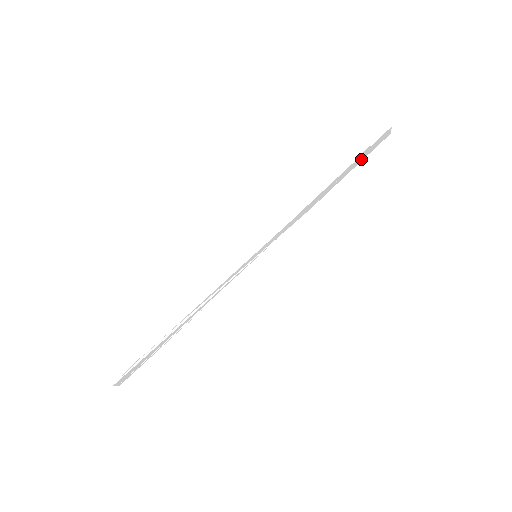
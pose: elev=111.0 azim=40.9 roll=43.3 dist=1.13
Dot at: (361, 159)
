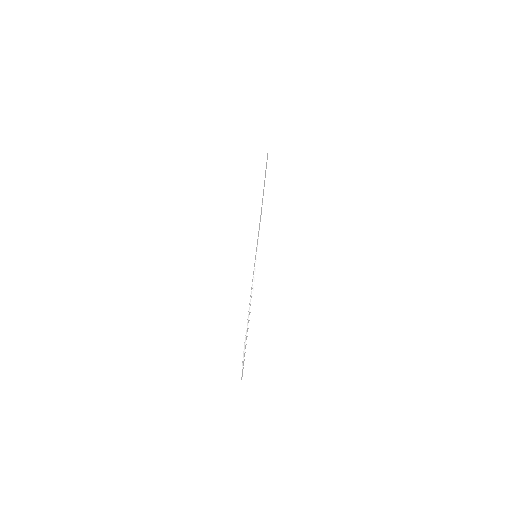
Dot at: (265, 176)
